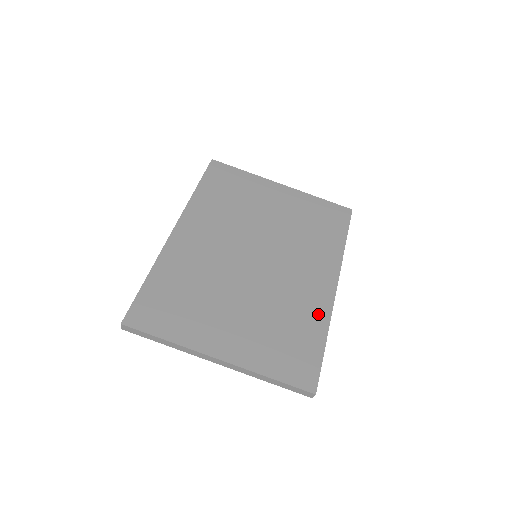
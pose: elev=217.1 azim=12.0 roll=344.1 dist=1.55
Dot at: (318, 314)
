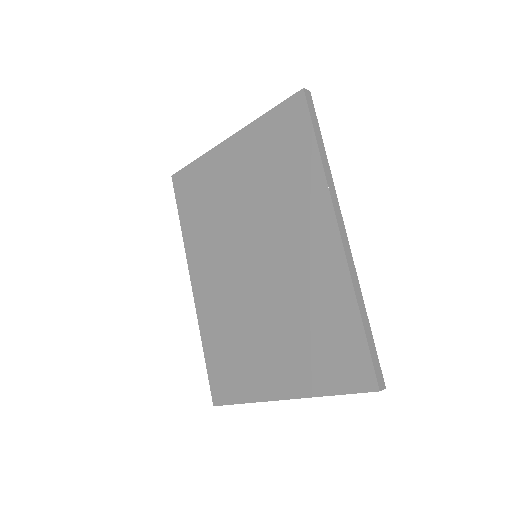
Dot at: (337, 285)
